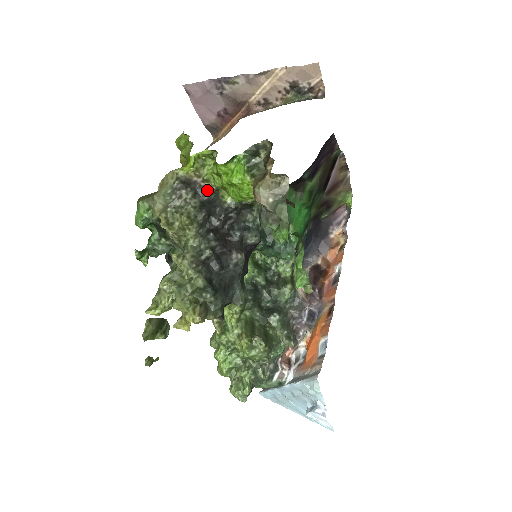
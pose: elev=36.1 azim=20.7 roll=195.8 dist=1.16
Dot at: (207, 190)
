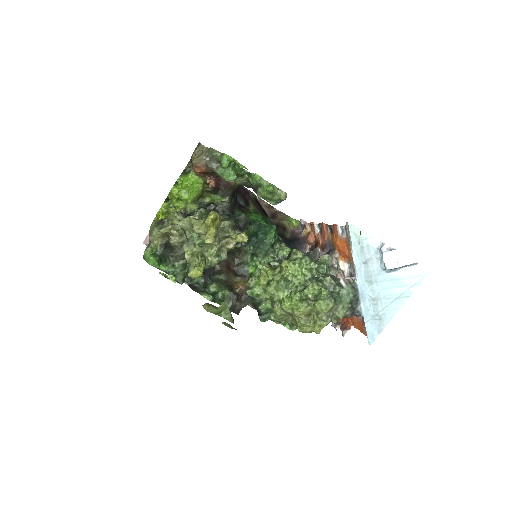
Dot at: occluded
